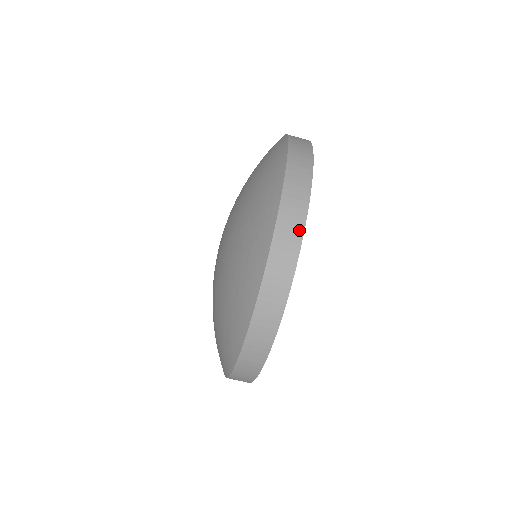
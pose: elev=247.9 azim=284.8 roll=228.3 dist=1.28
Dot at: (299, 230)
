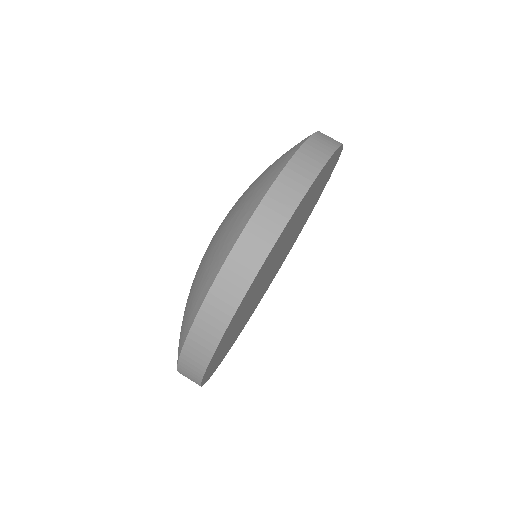
Dot at: (302, 189)
